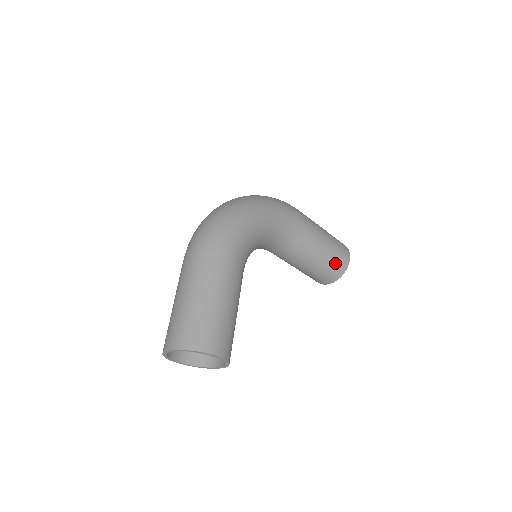
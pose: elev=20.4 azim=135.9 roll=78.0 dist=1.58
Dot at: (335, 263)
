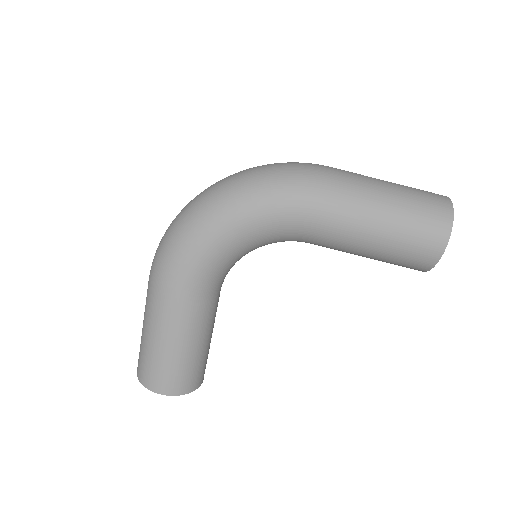
Dot at: (406, 258)
